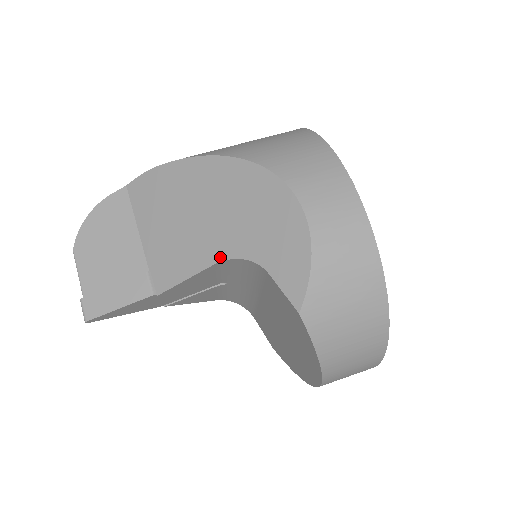
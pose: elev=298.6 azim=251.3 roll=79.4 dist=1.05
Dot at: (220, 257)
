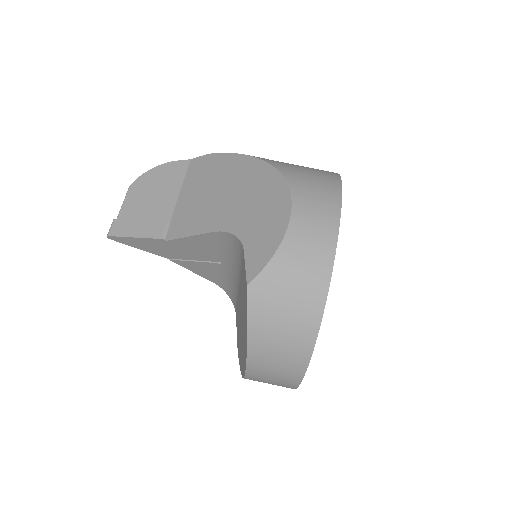
Dot at: (220, 228)
